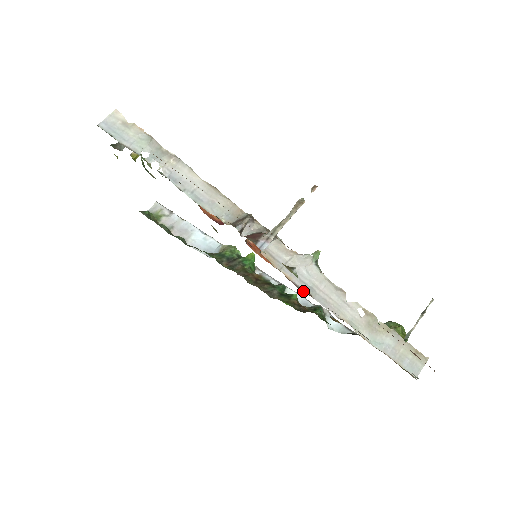
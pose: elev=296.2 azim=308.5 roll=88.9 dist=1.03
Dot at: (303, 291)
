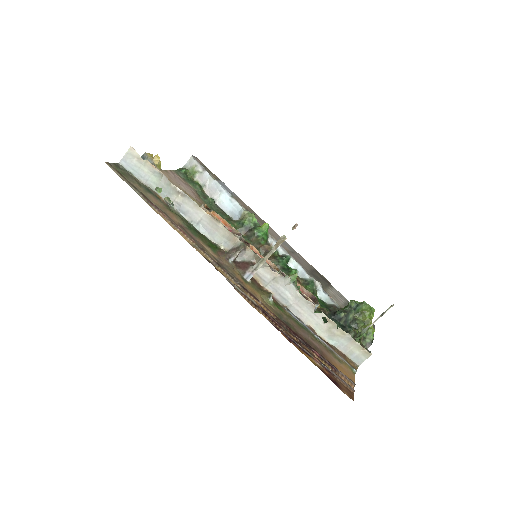
Dot at: (281, 304)
